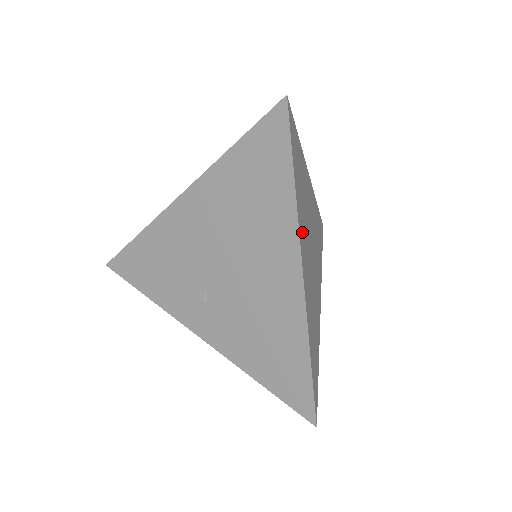
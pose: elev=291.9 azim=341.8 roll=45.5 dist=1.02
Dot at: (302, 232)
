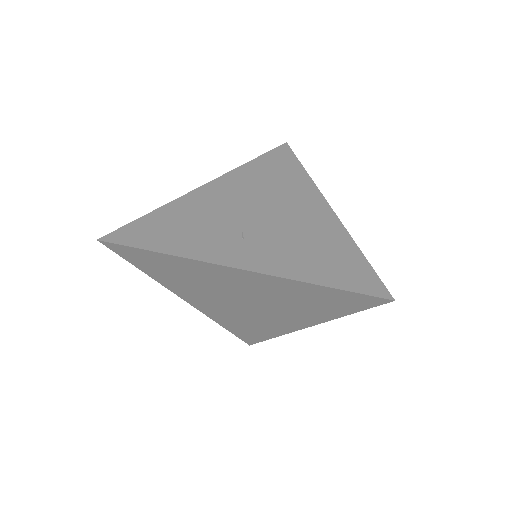
Dot at: occluded
